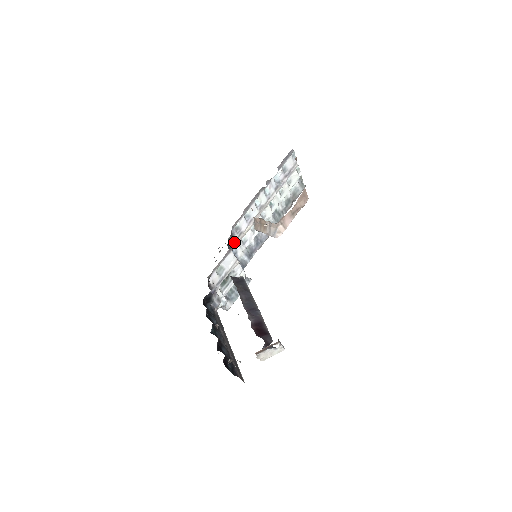
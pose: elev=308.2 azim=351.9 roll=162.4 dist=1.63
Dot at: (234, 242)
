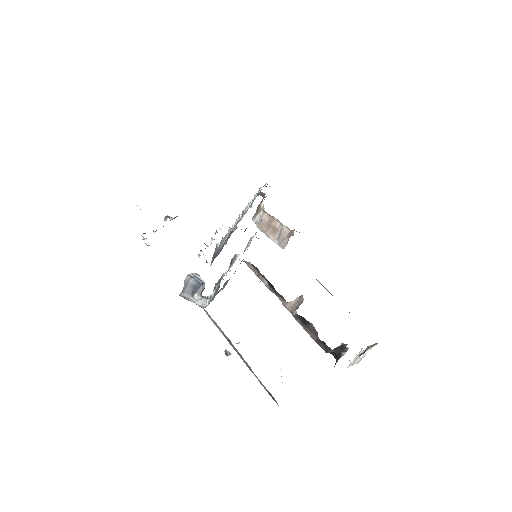
Dot at: occluded
